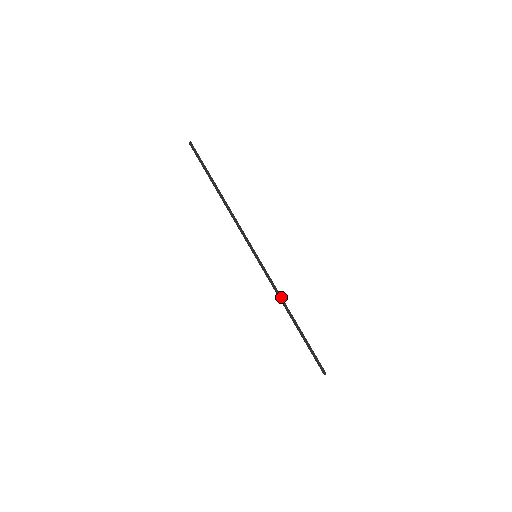
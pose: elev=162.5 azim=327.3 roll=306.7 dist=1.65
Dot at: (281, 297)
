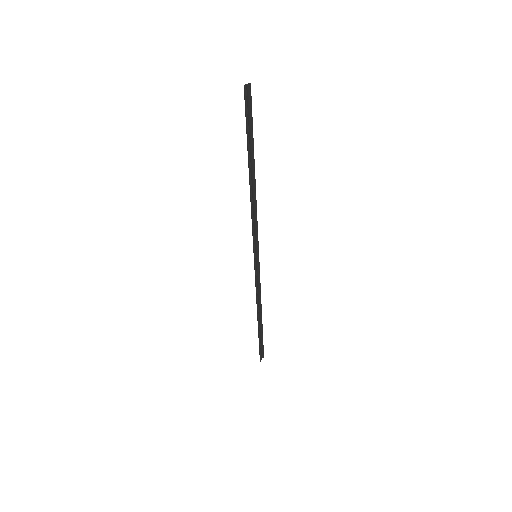
Dot at: (257, 301)
